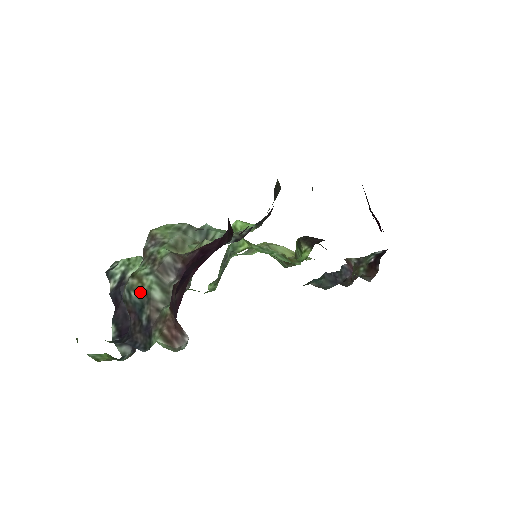
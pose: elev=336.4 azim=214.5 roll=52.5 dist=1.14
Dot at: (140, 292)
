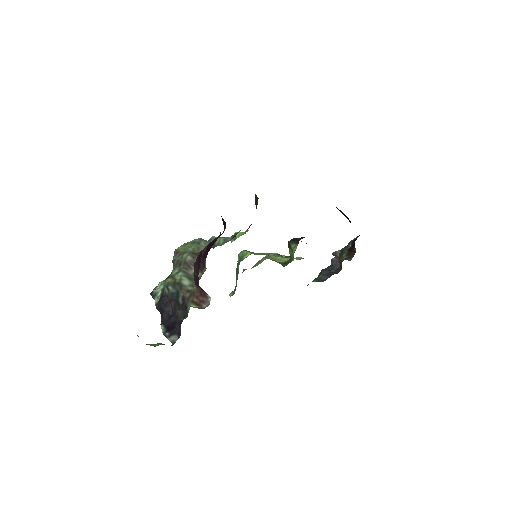
Dot at: (174, 284)
